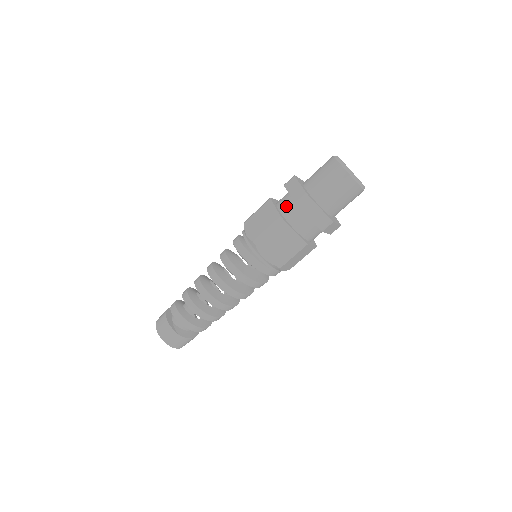
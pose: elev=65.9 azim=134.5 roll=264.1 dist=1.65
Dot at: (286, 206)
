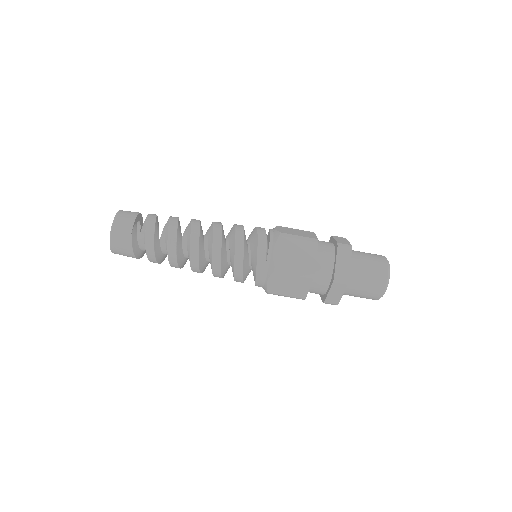
Dot at: (324, 243)
